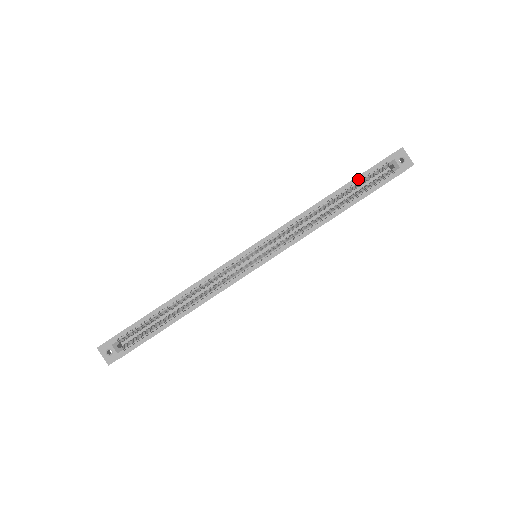
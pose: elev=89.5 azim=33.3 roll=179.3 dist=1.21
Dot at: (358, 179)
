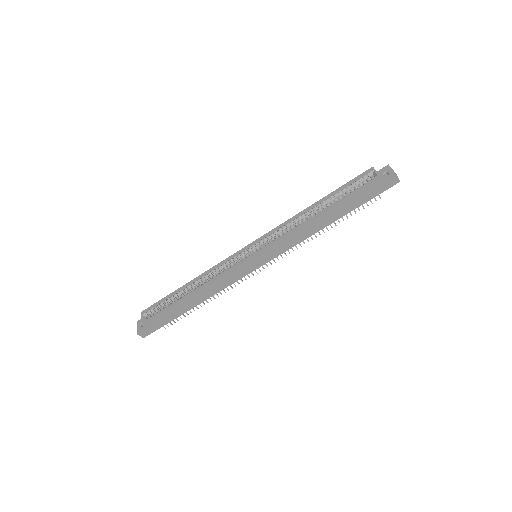
Dot at: (340, 188)
